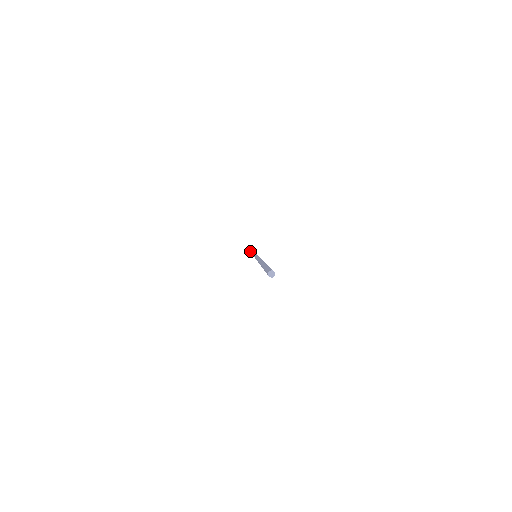
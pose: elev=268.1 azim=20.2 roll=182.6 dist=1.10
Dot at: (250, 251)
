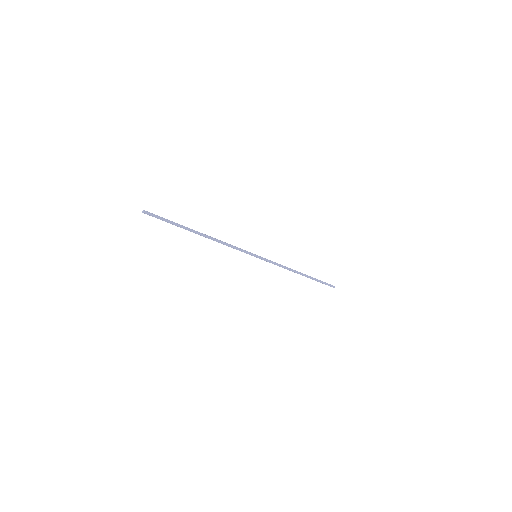
Dot at: occluded
